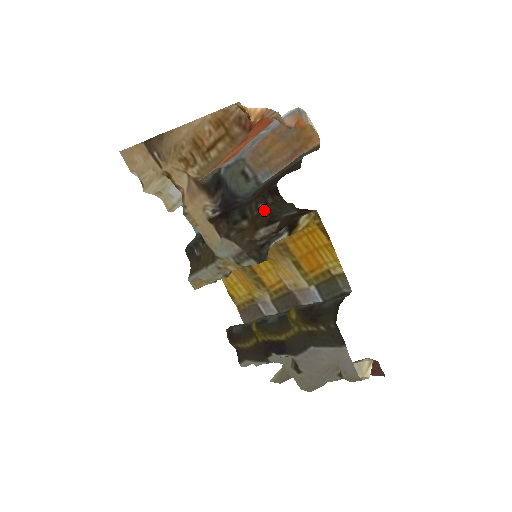
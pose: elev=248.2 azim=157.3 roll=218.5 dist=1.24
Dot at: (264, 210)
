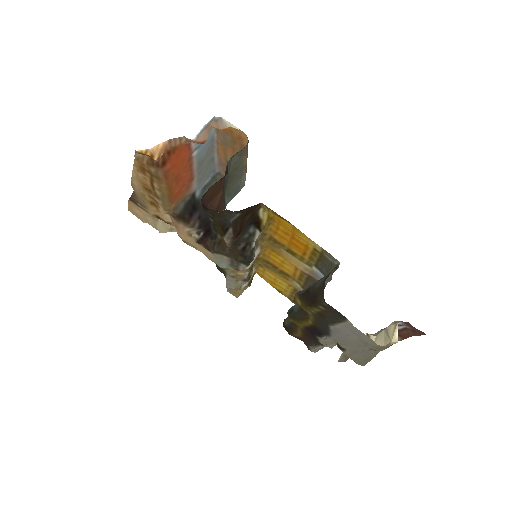
Dot at: (215, 223)
